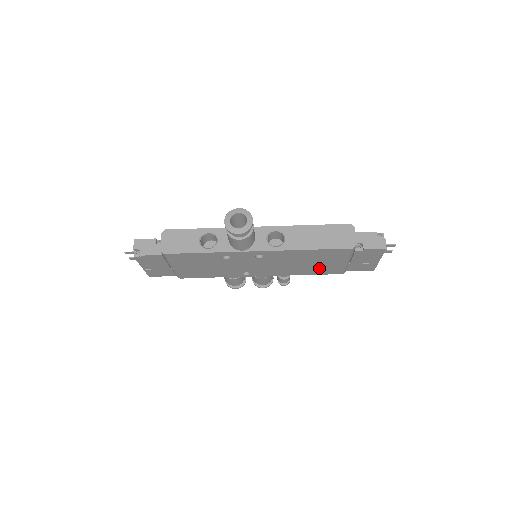
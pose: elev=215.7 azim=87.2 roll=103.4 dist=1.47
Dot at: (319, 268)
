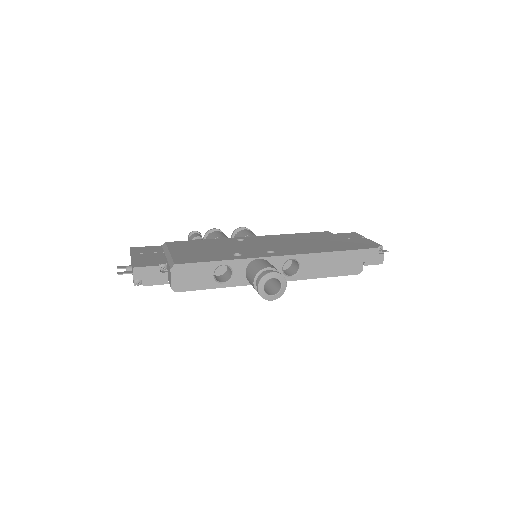
Dot at: occluded
